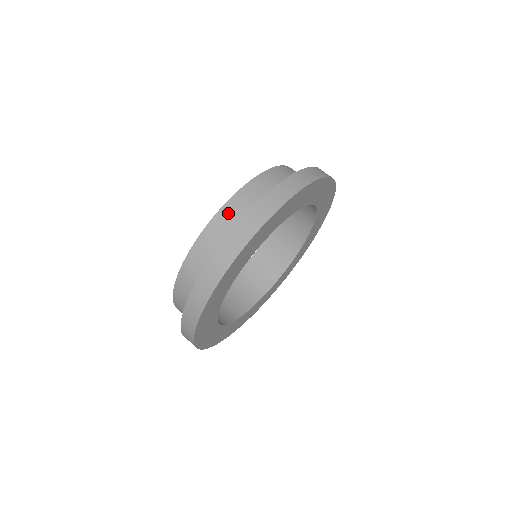
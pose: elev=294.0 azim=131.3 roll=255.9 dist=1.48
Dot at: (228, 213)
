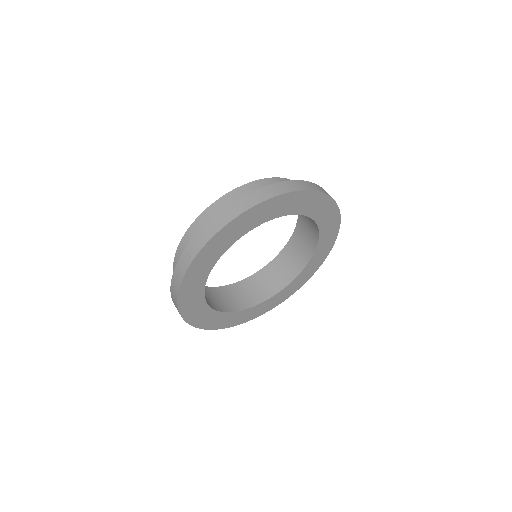
Dot at: (206, 217)
